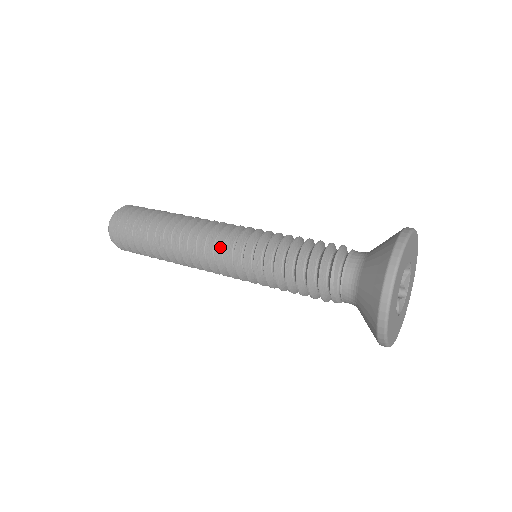
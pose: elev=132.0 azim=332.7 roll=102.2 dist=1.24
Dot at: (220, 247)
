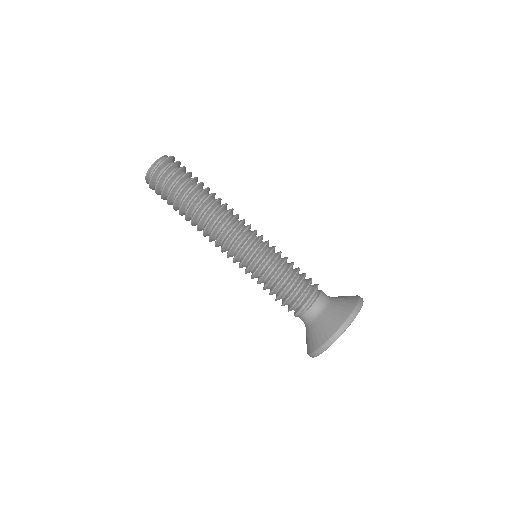
Dot at: (243, 235)
